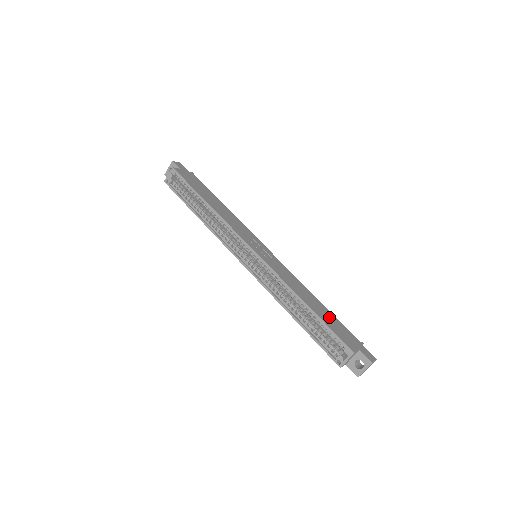
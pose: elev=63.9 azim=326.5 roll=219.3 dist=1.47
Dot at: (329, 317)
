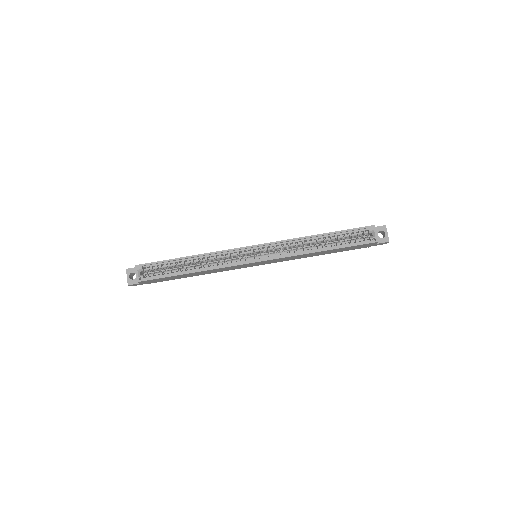
Dot at: occluded
